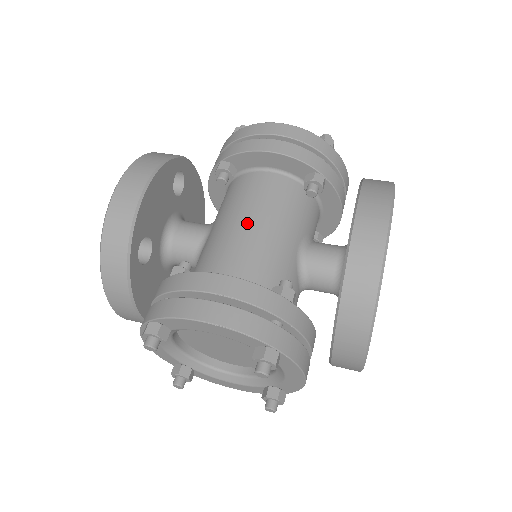
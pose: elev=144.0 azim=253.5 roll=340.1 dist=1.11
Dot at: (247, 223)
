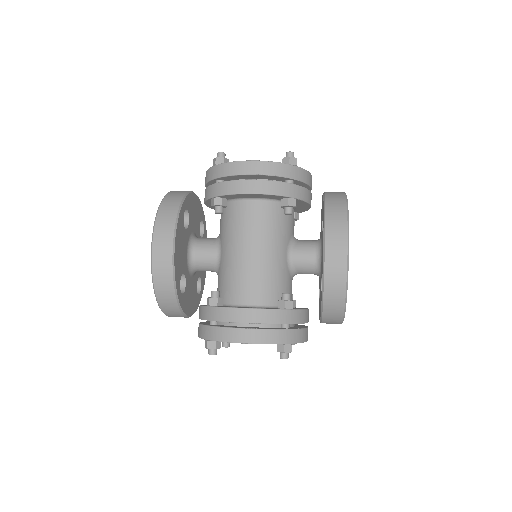
Dot at: (249, 252)
